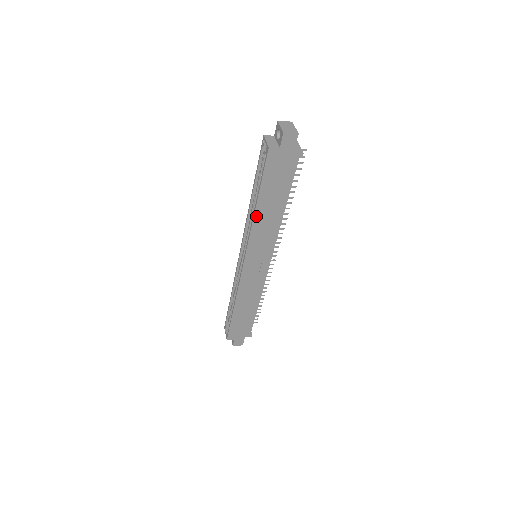
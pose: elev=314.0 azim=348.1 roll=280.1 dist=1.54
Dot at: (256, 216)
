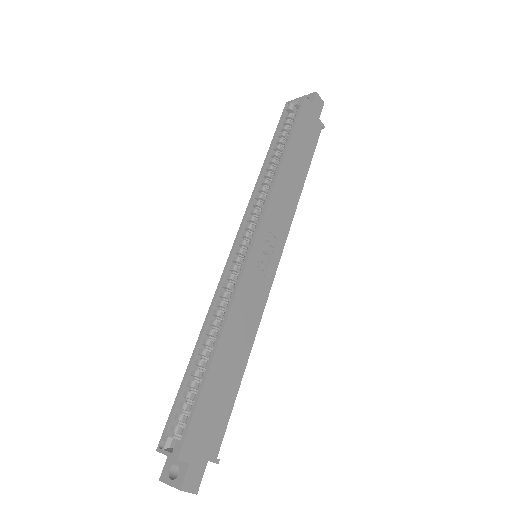
Dot at: (281, 170)
